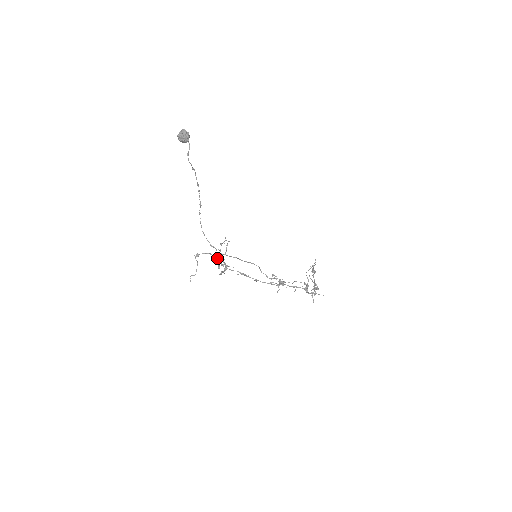
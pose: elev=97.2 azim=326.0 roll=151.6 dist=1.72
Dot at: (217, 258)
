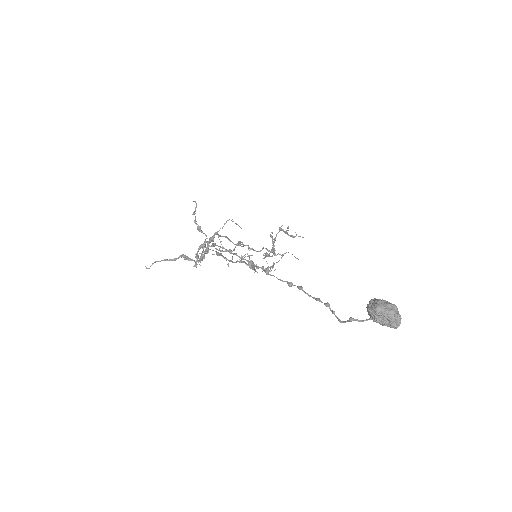
Dot at: (207, 252)
